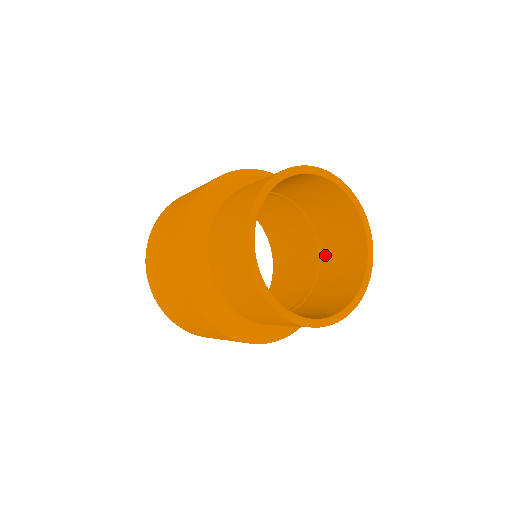
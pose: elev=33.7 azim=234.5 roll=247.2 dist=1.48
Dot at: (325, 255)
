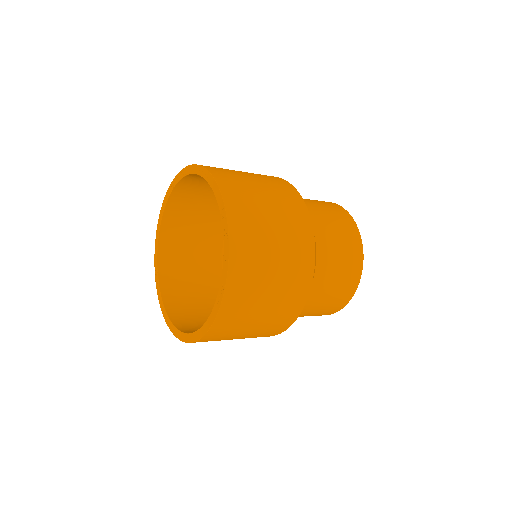
Dot at: occluded
